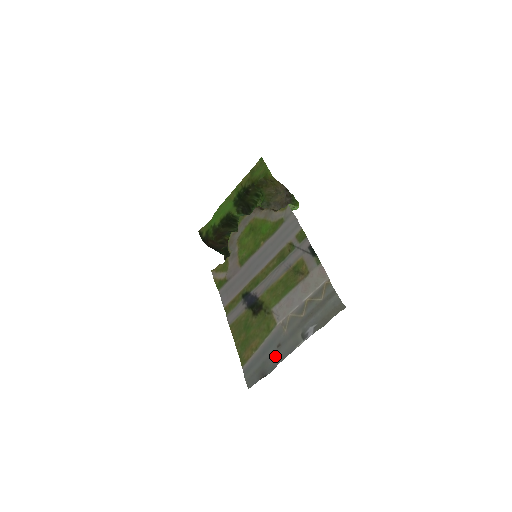
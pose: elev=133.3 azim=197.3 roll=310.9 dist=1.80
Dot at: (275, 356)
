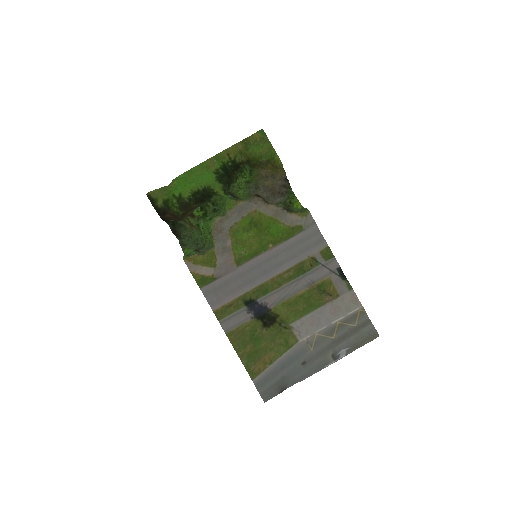
Dot at: (300, 373)
